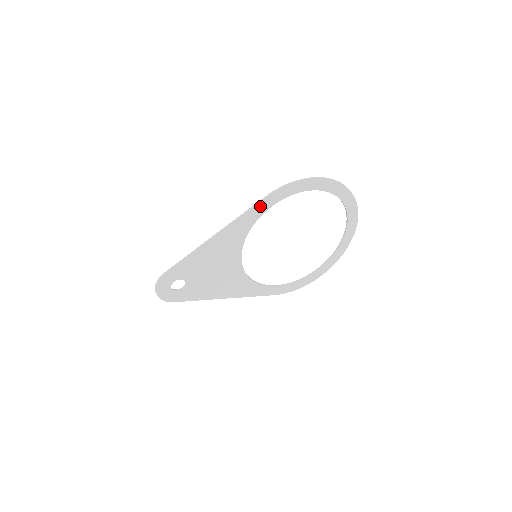
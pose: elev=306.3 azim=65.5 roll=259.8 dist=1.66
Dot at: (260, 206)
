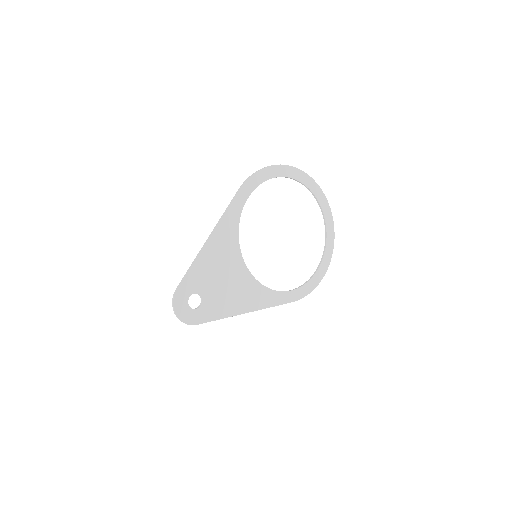
Dot at: (238, 199)
